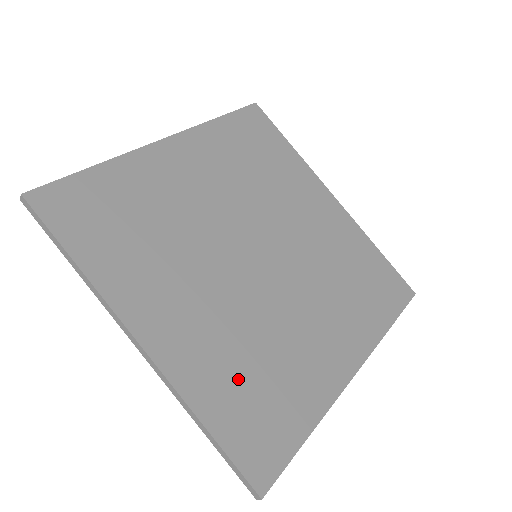
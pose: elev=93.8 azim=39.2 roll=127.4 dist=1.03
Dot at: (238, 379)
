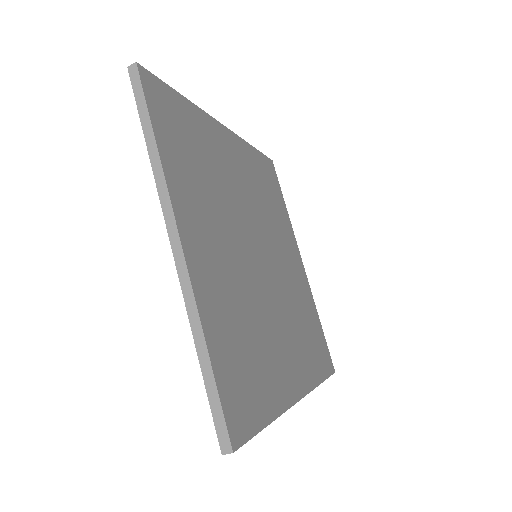
Dot at: (235, 333)
